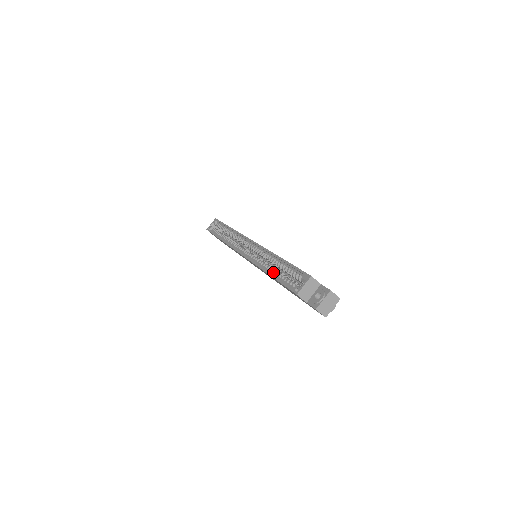
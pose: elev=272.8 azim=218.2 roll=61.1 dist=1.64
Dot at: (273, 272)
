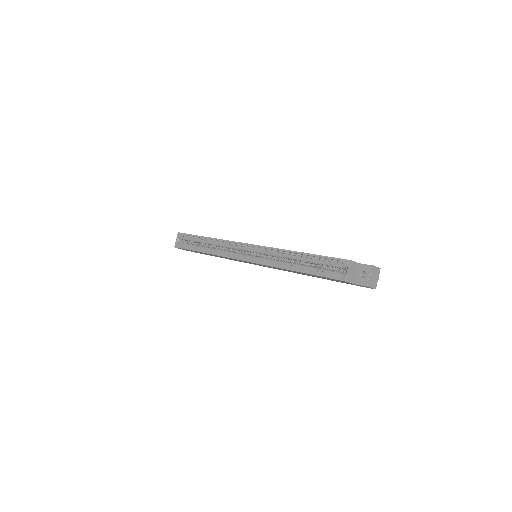
Dot at: (300, 268)
